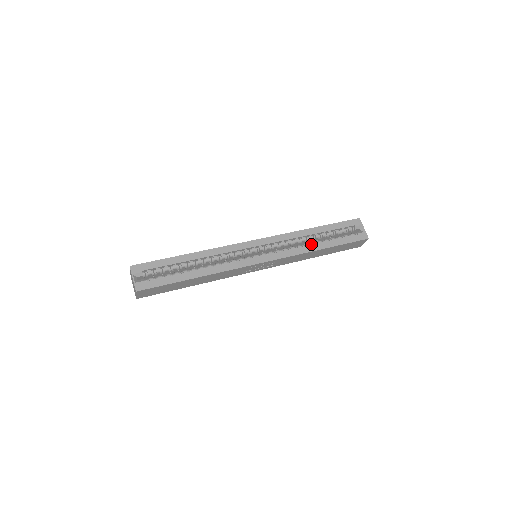
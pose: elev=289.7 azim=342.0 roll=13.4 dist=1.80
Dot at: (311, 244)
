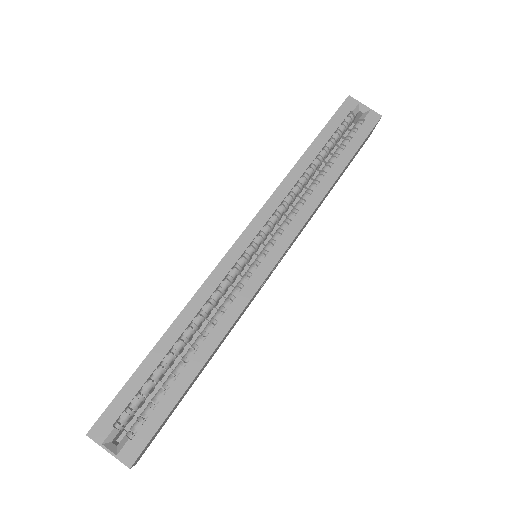
Dot at: (317, 181)
